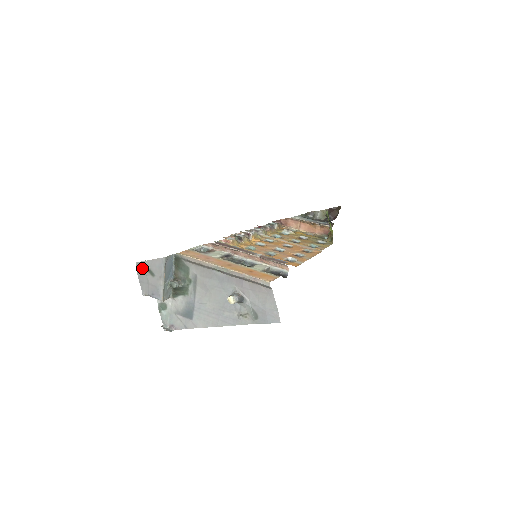
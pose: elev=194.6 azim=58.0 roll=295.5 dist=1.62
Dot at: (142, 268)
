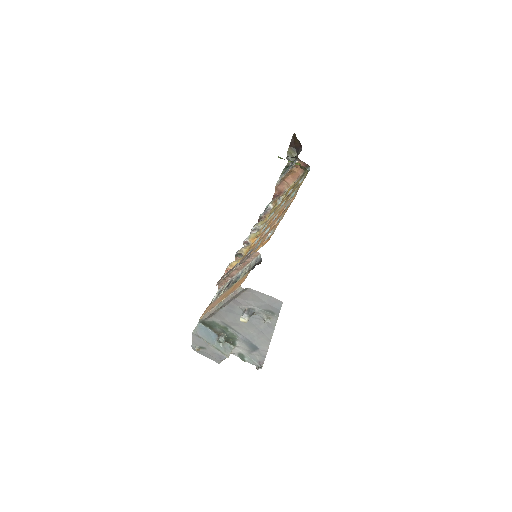
Dot at: (197, 350)
